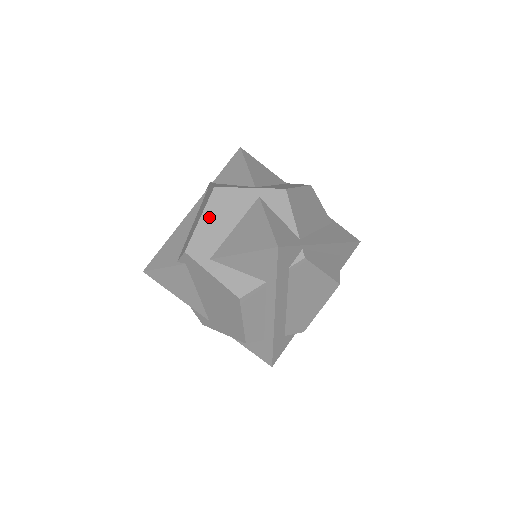
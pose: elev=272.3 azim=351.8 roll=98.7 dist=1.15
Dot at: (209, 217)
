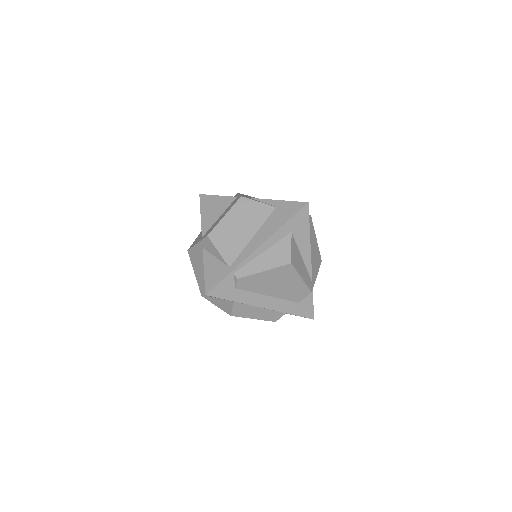
Dot at: (196, 271)
